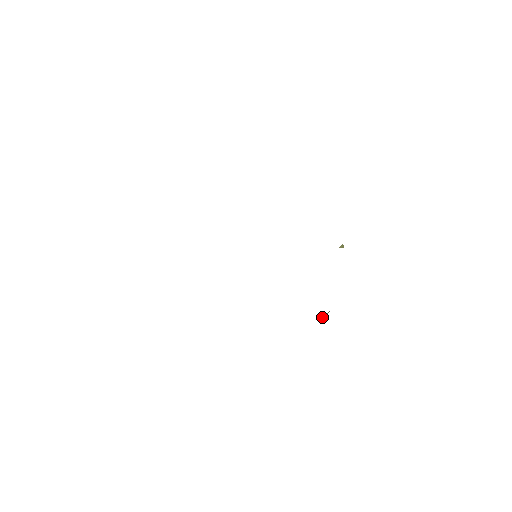
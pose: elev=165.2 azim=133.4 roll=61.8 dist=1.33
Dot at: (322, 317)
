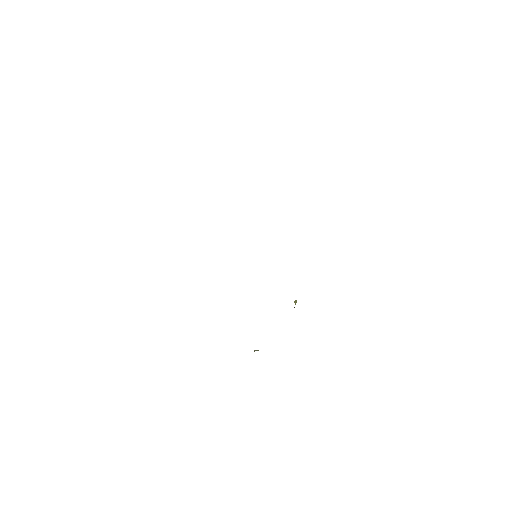
Dot at: occluded
